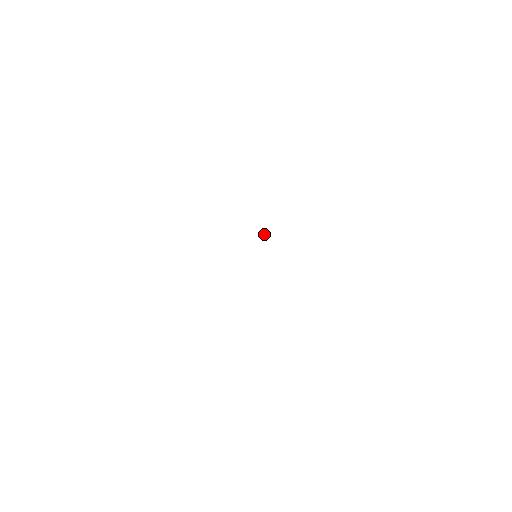
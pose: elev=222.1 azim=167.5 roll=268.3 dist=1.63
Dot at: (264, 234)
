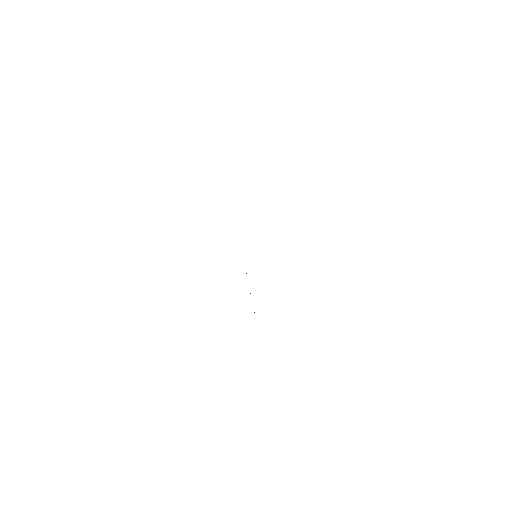
Dot at: occluded
